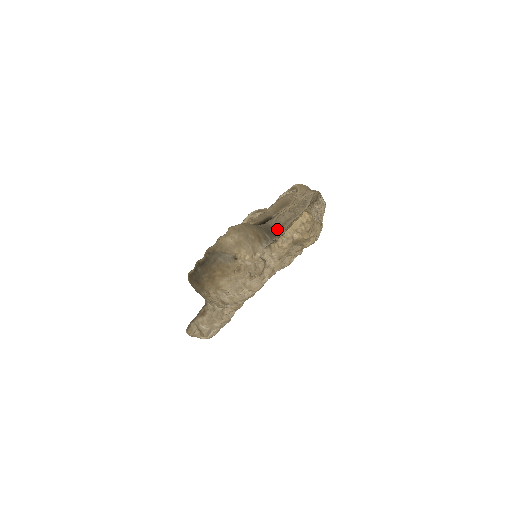
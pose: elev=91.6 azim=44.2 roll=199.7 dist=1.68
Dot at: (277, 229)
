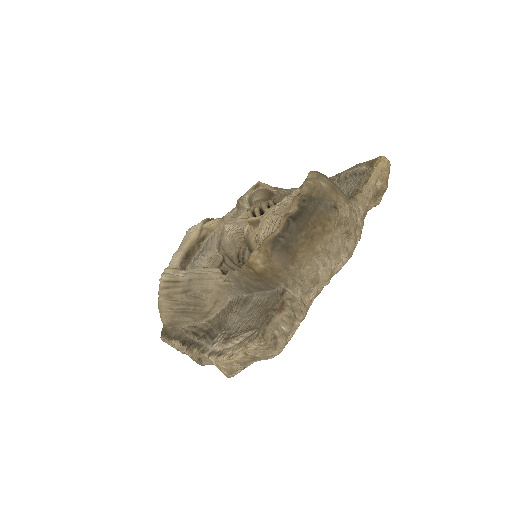
Dot at: occluded
